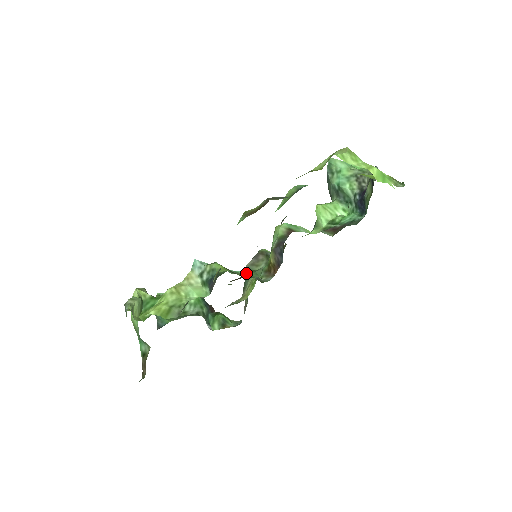
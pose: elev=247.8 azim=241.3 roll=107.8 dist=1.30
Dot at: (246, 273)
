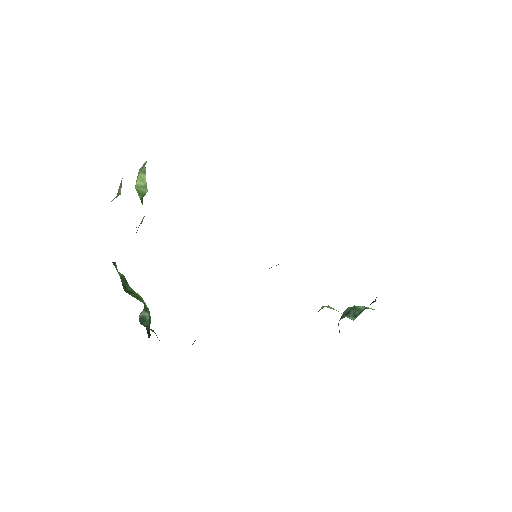
Dot at: occluded
